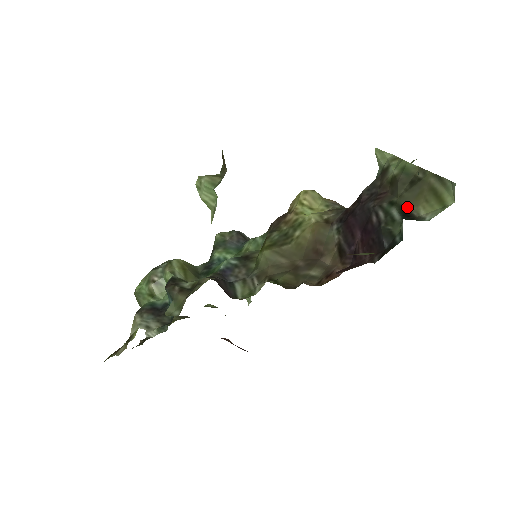
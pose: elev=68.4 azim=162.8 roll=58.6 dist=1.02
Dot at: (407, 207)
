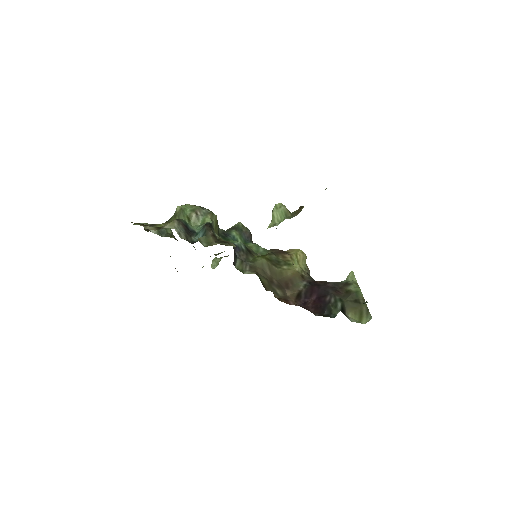
Dot at: (346, 308)
